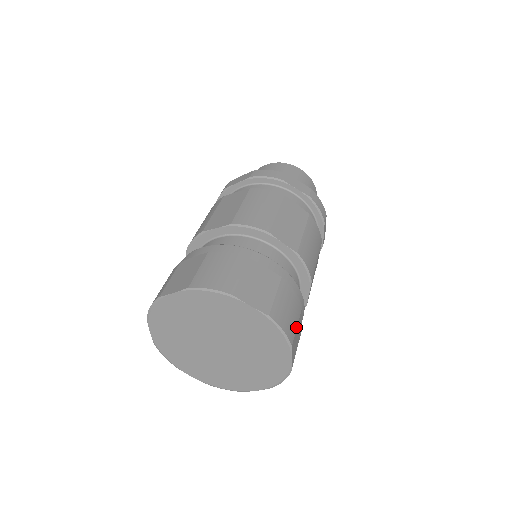
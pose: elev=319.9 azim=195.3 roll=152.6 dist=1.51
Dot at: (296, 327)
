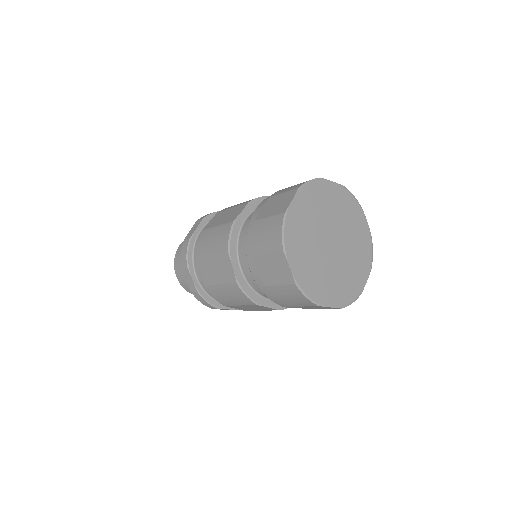
Dot at: occluded
